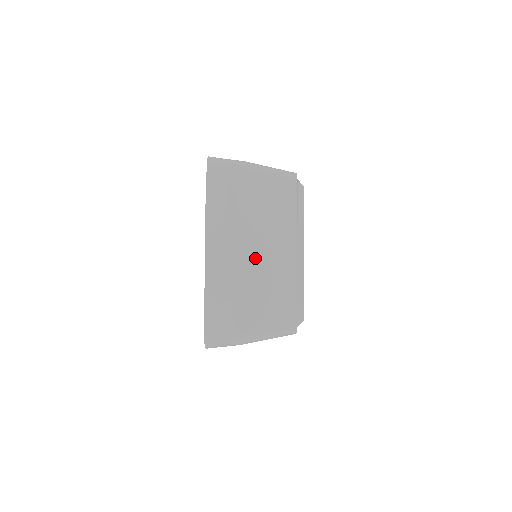
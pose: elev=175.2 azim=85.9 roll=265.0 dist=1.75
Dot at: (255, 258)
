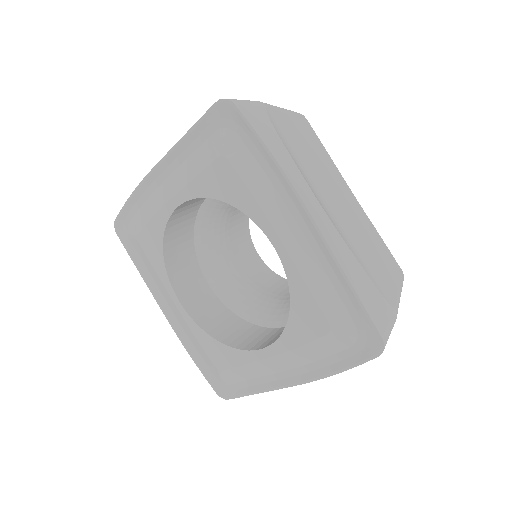
Dot at: (341, 212)
